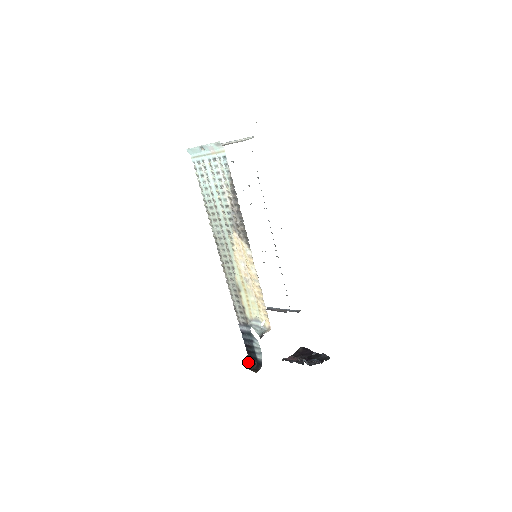
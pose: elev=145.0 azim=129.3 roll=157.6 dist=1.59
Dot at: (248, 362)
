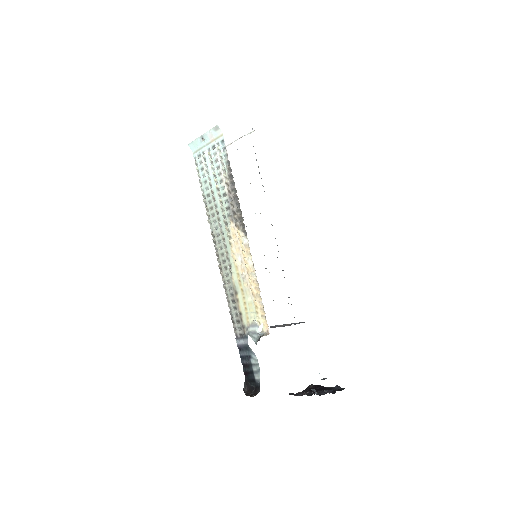
Dot at: (245, 387)
